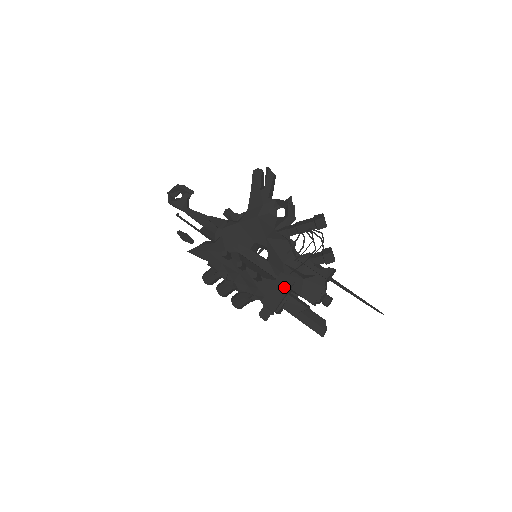
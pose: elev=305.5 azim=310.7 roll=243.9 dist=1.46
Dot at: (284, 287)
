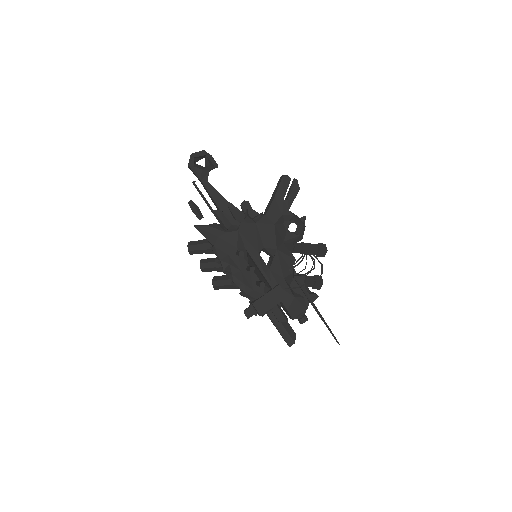
Dot at: (277, 299)
